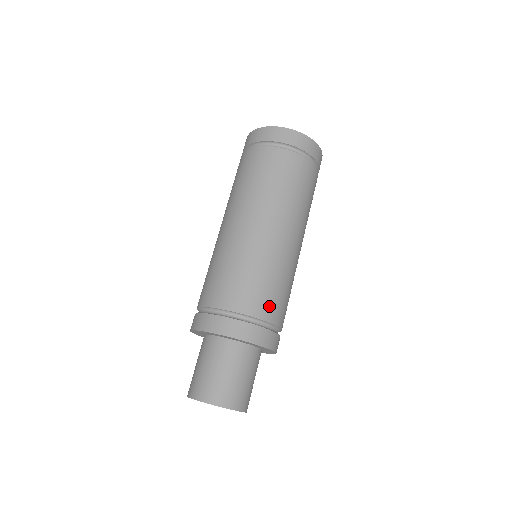
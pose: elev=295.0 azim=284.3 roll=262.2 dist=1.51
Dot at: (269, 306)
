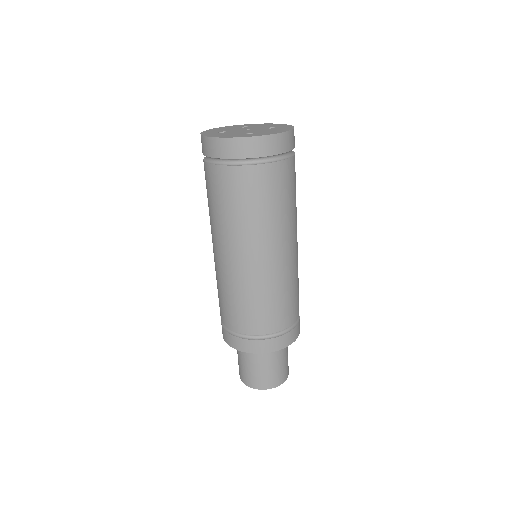
Dot at: (290, 314)
